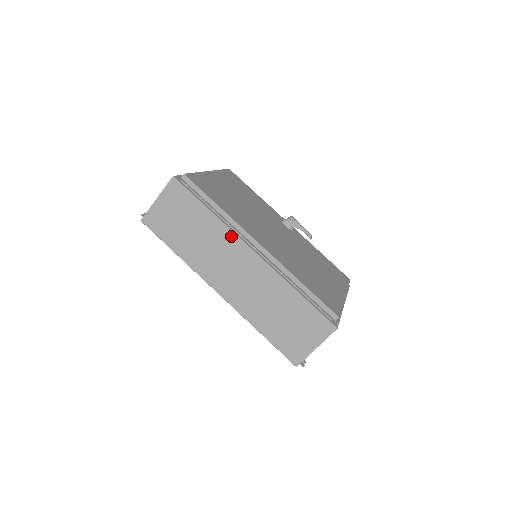
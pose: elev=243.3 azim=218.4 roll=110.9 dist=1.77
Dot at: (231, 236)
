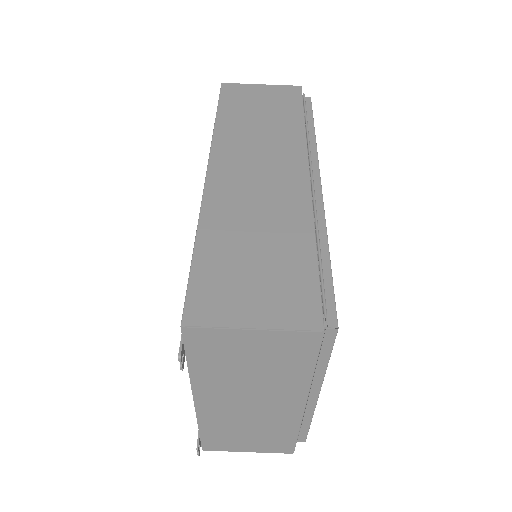
Dot at: (300, 147)
